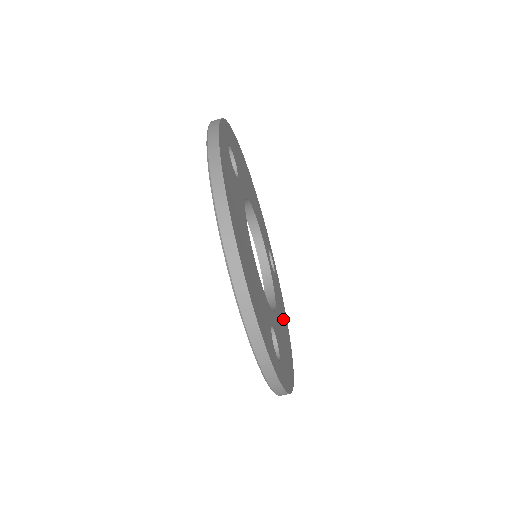
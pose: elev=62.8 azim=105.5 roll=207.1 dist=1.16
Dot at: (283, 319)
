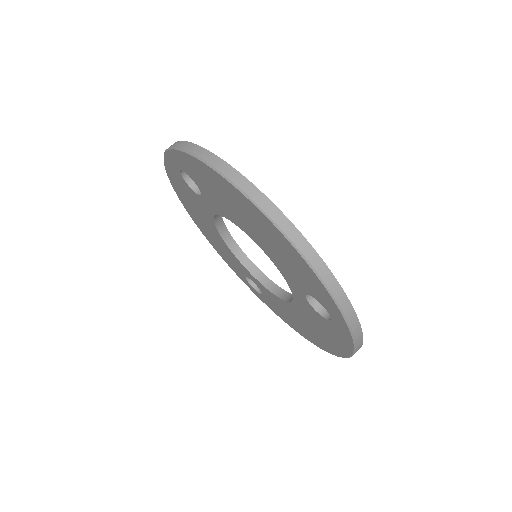
Dot at: occluded
